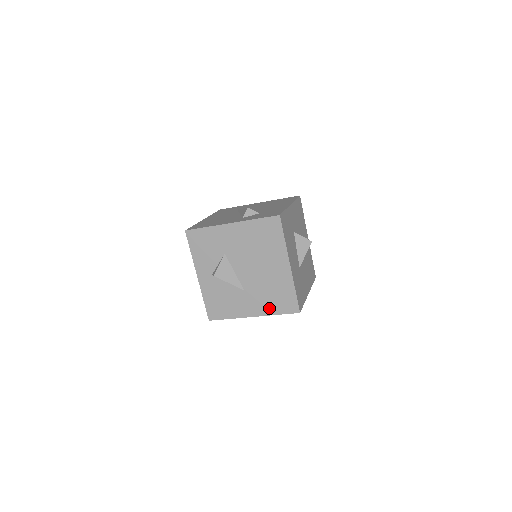
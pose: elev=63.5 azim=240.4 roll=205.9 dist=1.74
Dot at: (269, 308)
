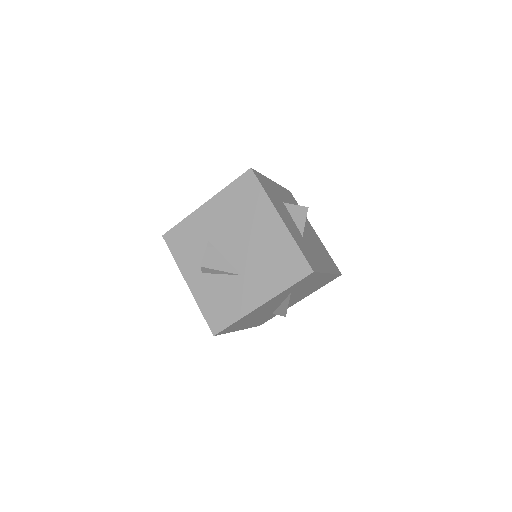
Dot at: (276, 284)
